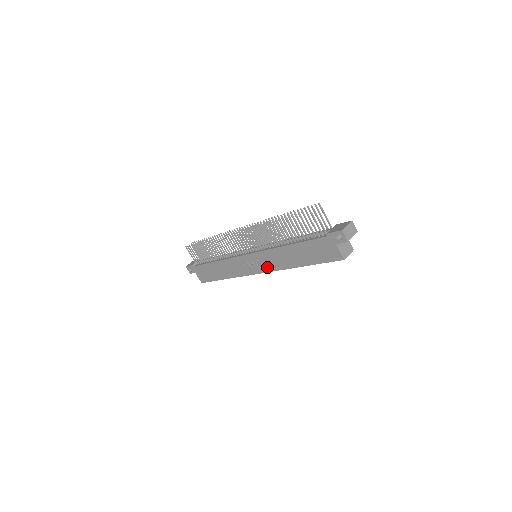
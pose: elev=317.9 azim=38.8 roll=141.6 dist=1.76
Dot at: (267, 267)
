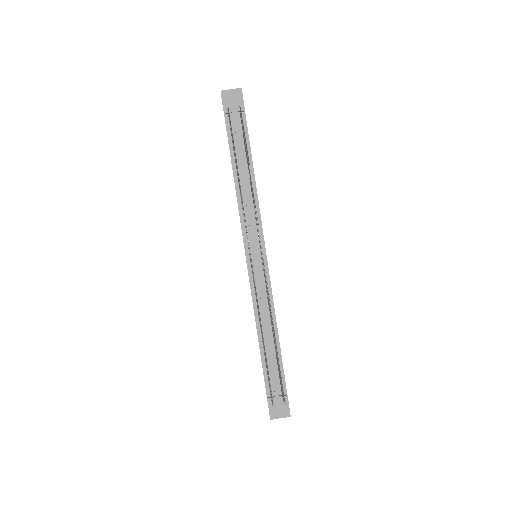
Dot at: occluded
